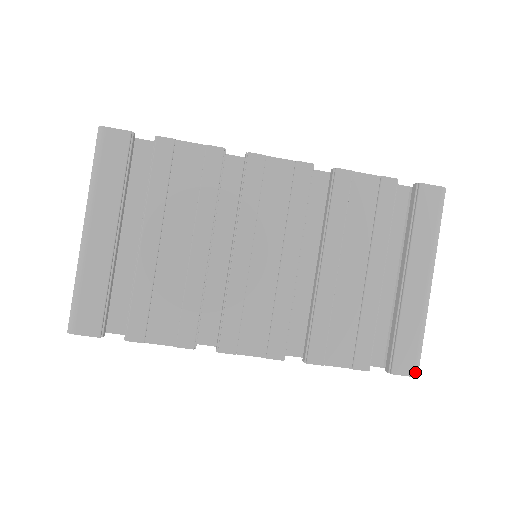
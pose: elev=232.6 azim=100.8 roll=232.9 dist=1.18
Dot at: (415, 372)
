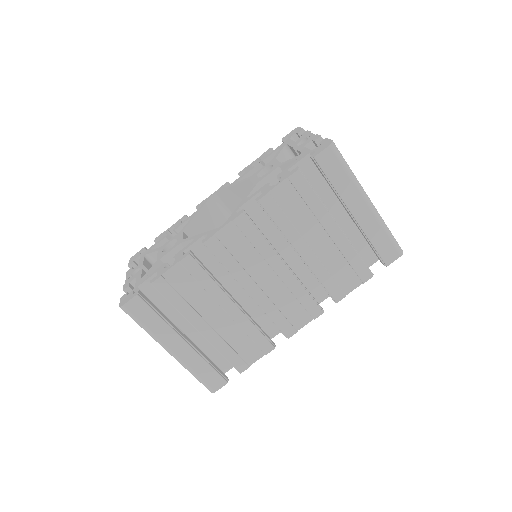
Dot at: (400, 253)
